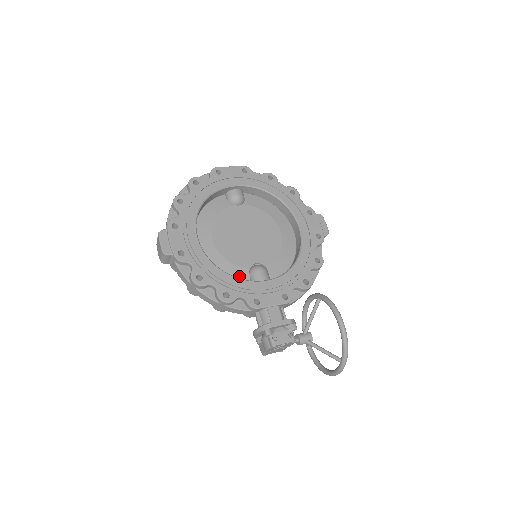
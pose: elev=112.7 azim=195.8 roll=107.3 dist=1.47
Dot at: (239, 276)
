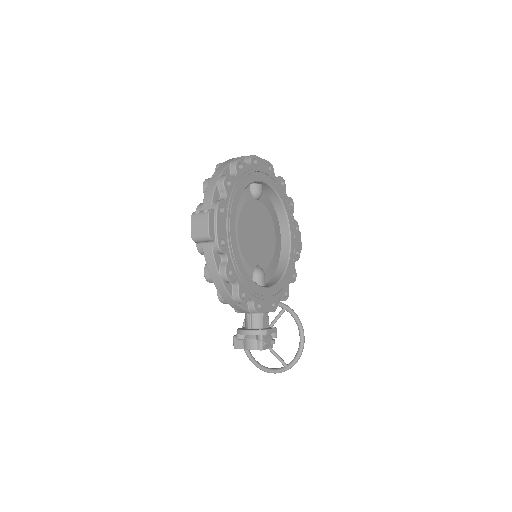
Dot at: occluded
